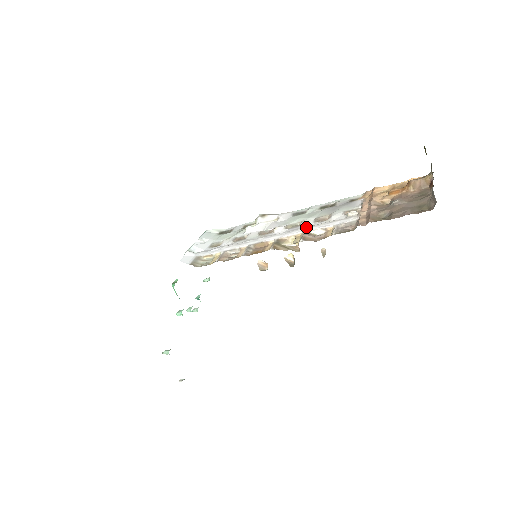
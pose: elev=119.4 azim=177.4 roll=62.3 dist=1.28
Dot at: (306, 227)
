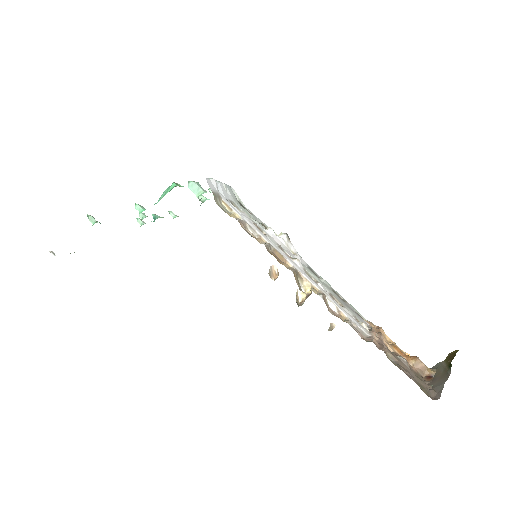
Dot at: occluded
